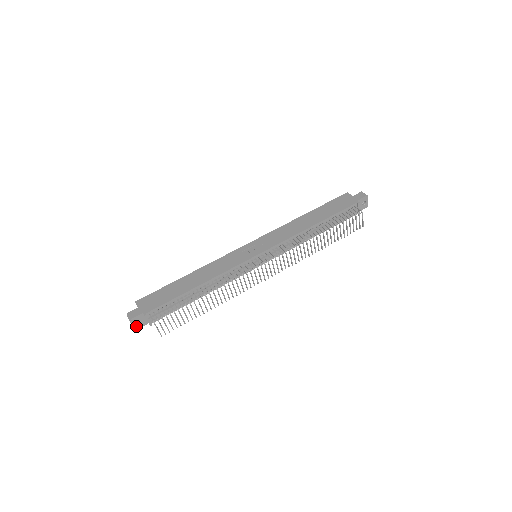
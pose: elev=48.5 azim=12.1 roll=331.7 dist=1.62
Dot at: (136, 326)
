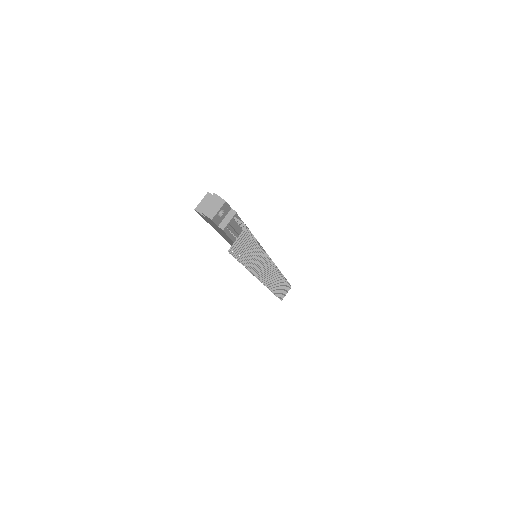
Dot at: (216, 215)
